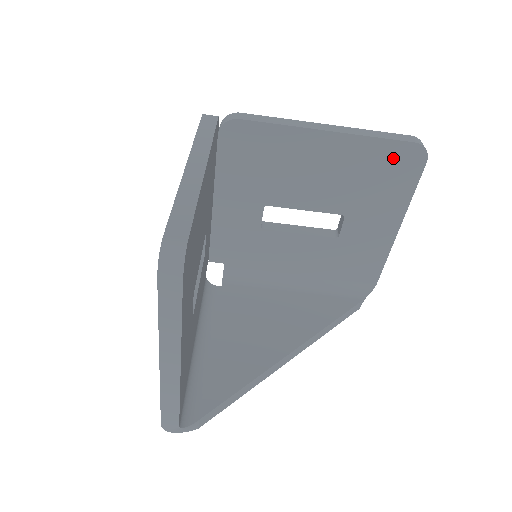
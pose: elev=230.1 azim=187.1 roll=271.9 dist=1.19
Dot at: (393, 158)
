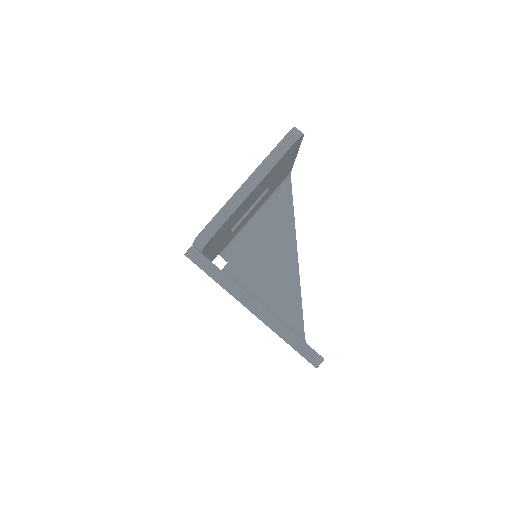
Dot at: (287, 154)
